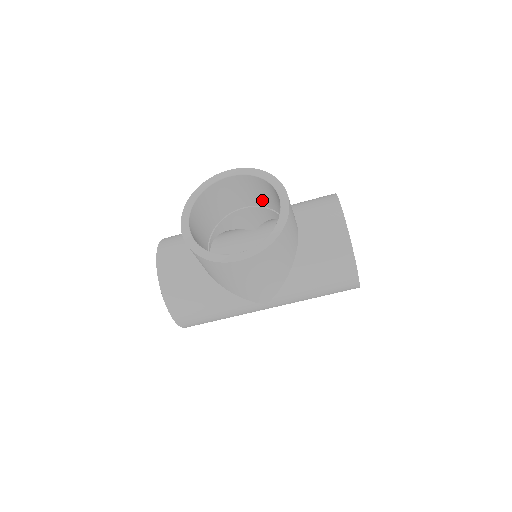
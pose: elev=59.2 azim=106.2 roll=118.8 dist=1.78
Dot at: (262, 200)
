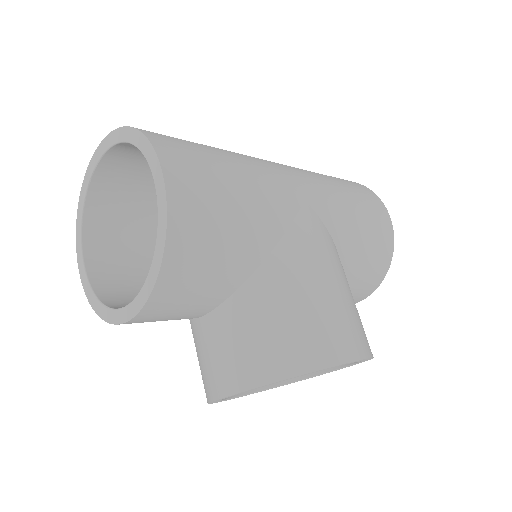
Dot at: occluded
